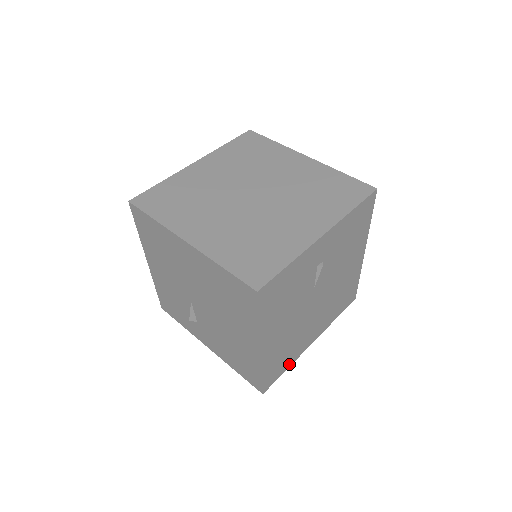
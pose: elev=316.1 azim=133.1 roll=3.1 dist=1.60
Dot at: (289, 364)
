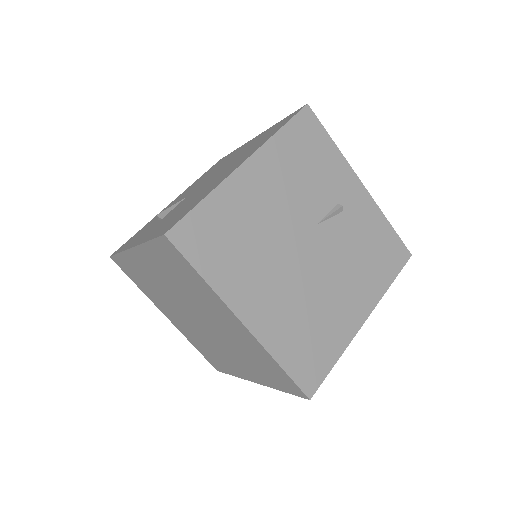
Dot at: (210, 276)
